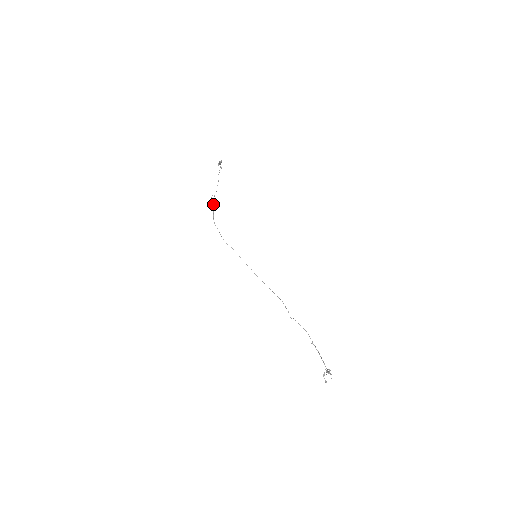
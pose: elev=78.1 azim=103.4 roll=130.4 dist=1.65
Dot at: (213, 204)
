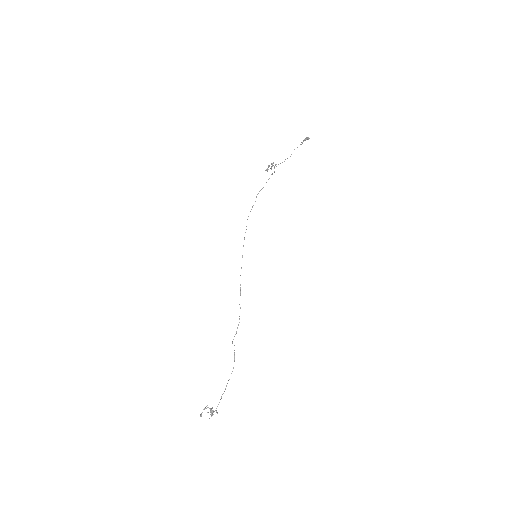
Dot at: (272, 174)
